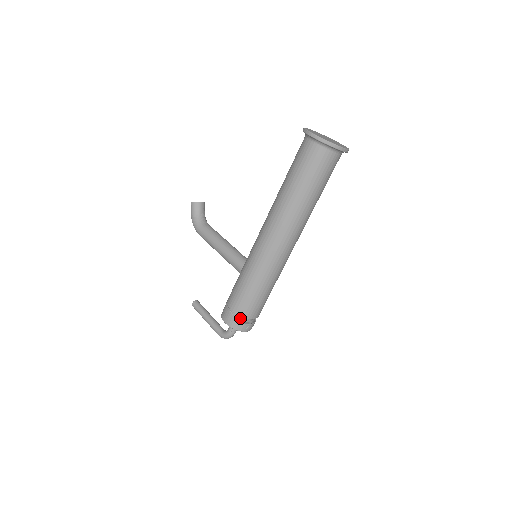
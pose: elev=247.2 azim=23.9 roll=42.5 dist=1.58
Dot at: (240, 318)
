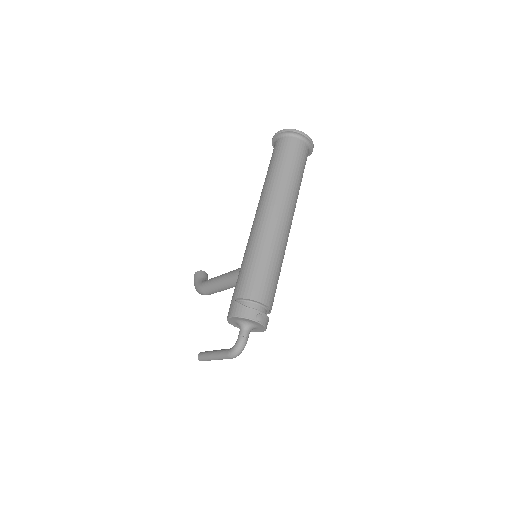
Dot at: (247, 305)
